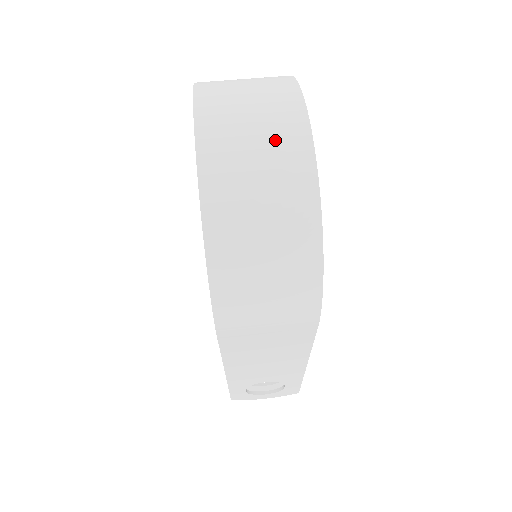
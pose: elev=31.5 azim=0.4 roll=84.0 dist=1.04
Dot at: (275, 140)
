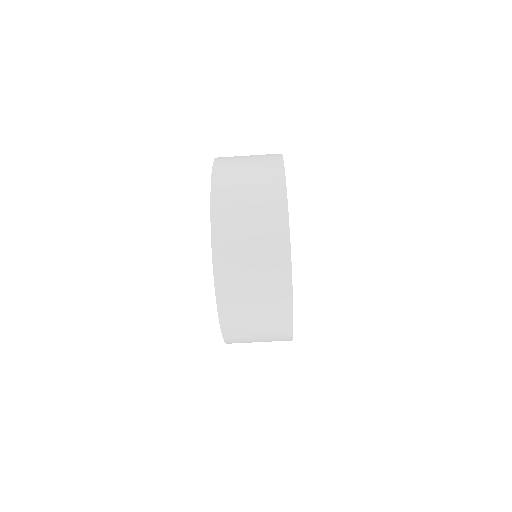
Dot at: (269, 312)
